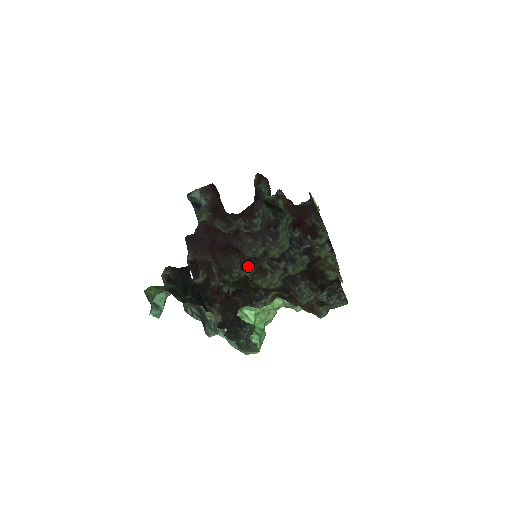
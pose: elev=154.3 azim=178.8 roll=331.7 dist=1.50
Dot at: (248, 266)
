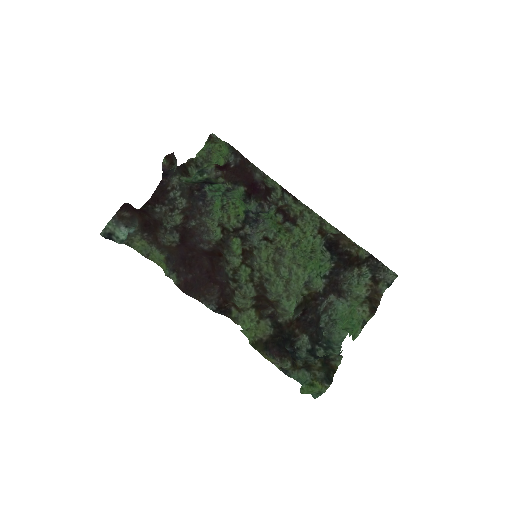
Dot at: (227, 255)
